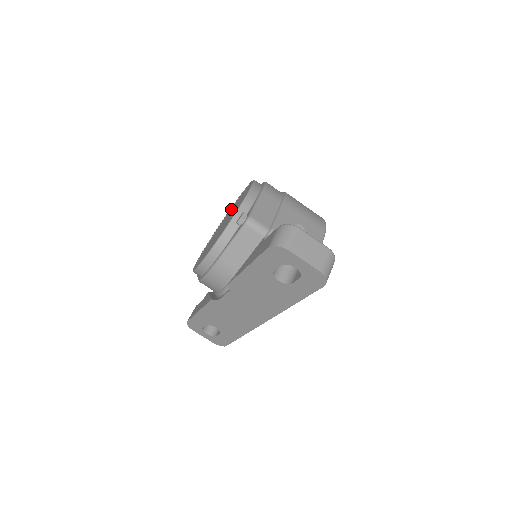
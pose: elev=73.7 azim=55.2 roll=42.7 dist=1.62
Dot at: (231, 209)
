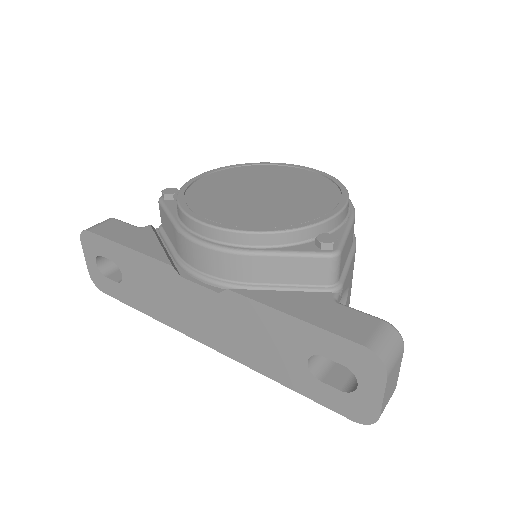
Dot at: (272, 170)
